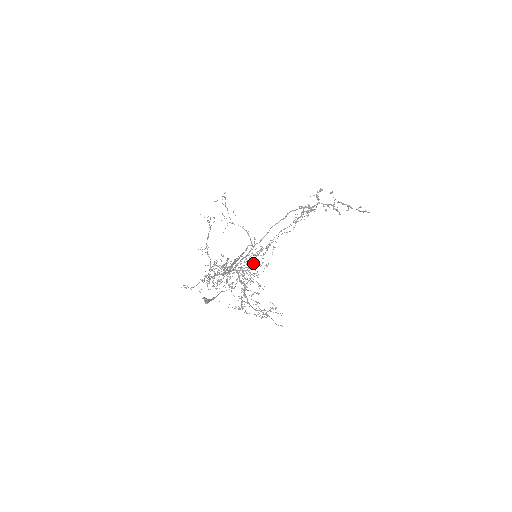
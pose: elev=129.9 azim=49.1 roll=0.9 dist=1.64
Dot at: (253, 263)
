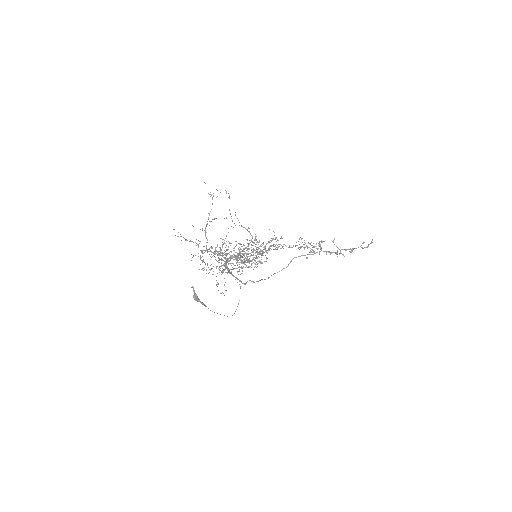
Dot at: (253, 249)
